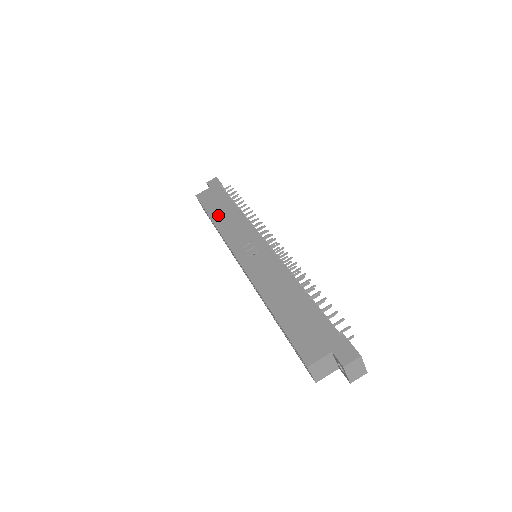
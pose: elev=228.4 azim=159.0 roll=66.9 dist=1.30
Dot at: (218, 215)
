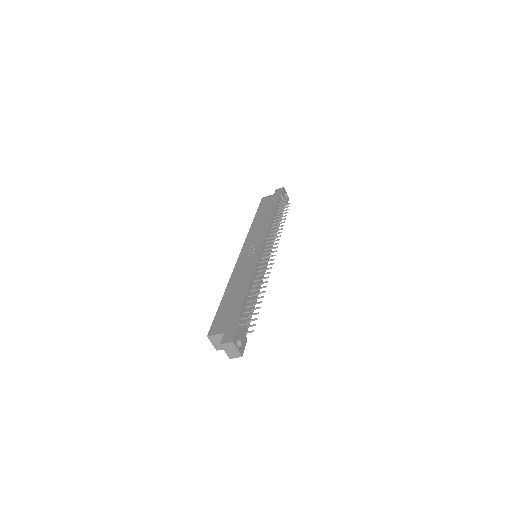
Dot at: (259, 218)
